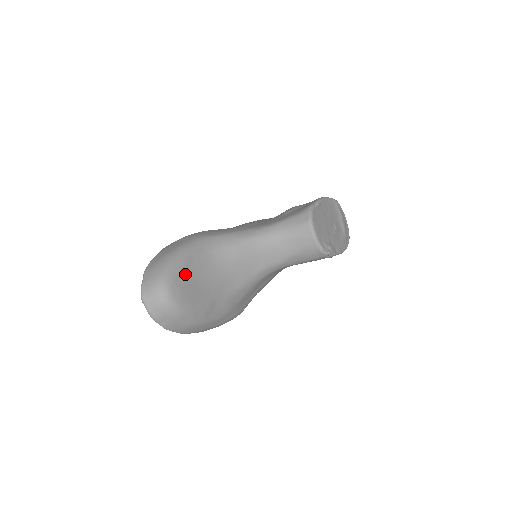
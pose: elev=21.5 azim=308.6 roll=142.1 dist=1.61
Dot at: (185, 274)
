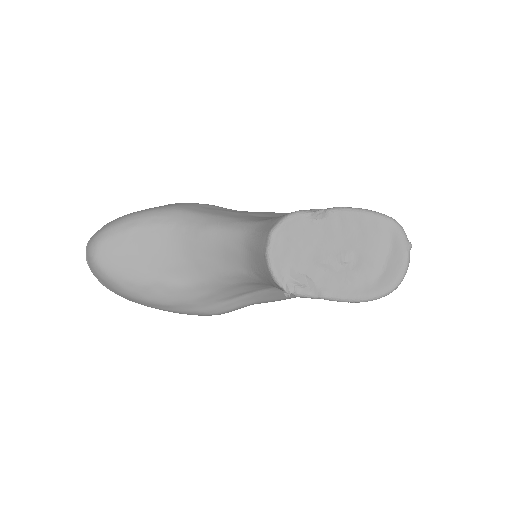
Dot at: (125, 239)
